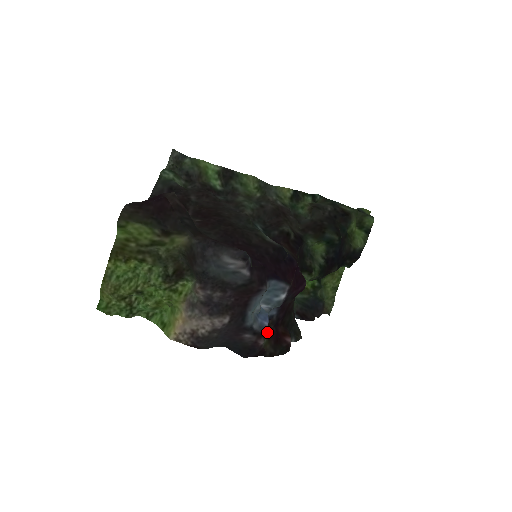
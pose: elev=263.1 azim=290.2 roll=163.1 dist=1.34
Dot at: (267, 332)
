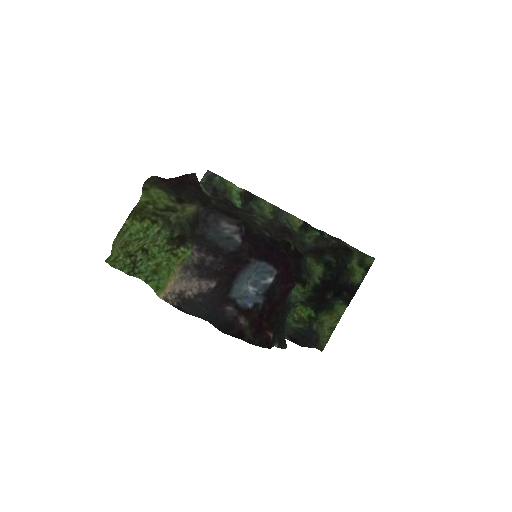
Dot at: (250, 318)
